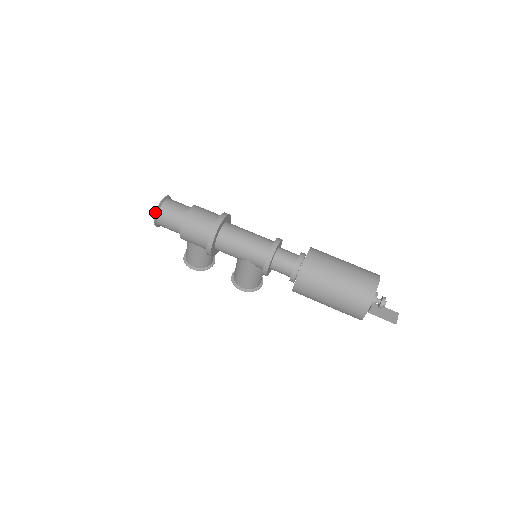
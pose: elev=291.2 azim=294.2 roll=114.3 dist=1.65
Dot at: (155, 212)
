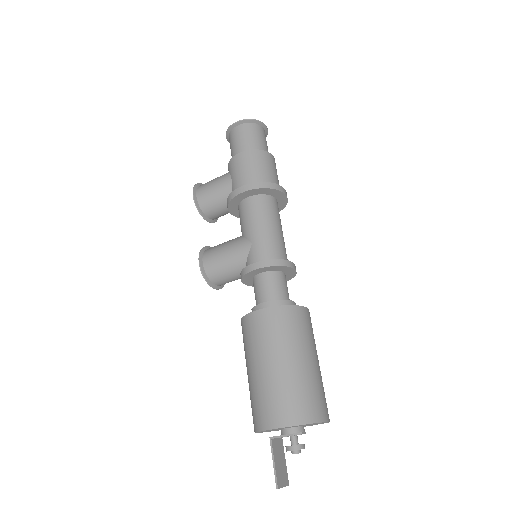
Dot at: (247, 119)
